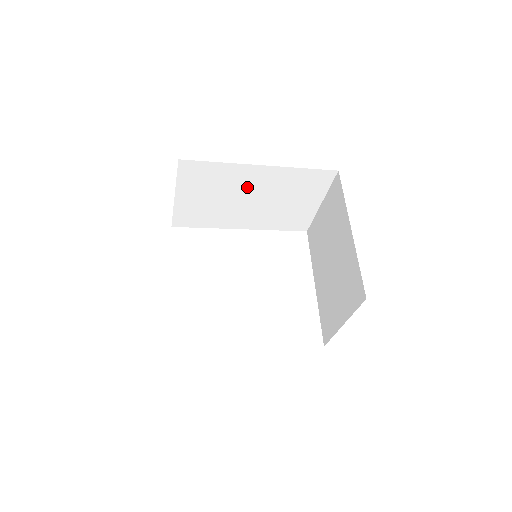
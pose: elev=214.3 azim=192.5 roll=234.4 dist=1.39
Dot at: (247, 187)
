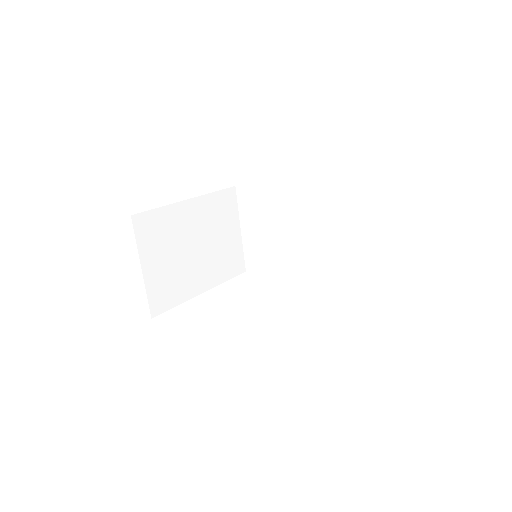
Dot at: (292, 217)
